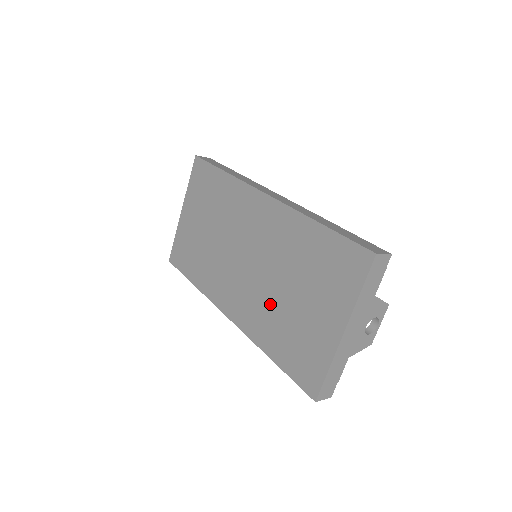
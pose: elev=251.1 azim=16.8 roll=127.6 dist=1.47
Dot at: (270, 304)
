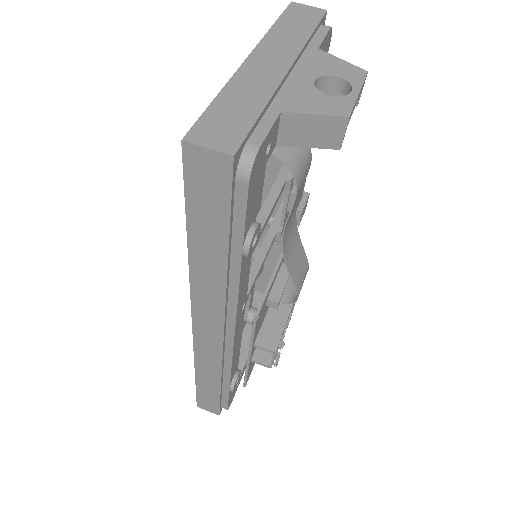
Dot at: occluded
